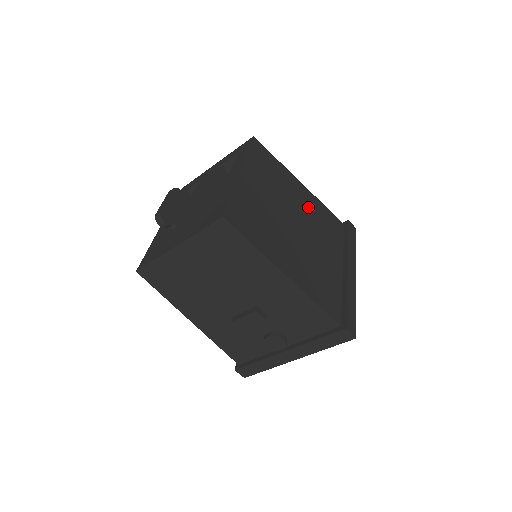
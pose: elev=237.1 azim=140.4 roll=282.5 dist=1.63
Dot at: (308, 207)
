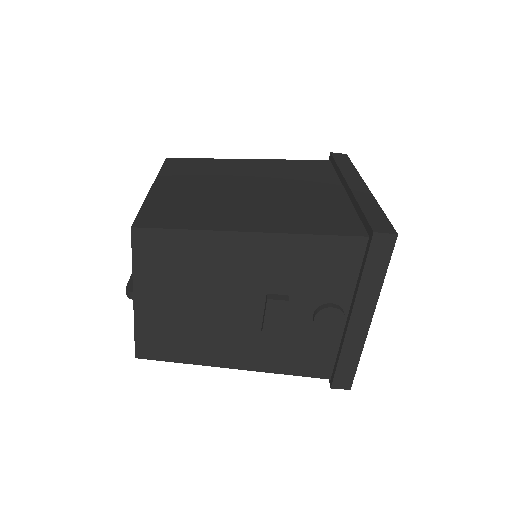
Dot at: (266, 170)
